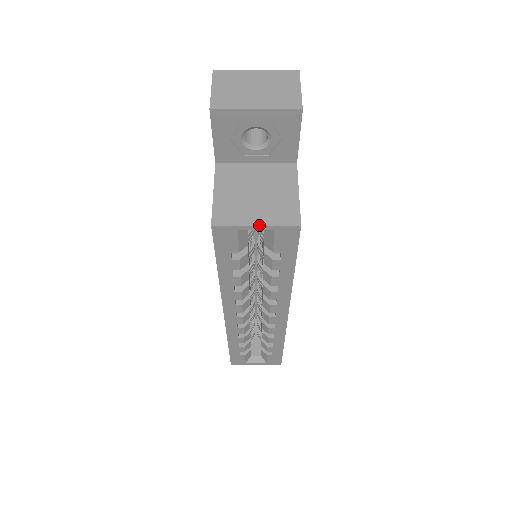
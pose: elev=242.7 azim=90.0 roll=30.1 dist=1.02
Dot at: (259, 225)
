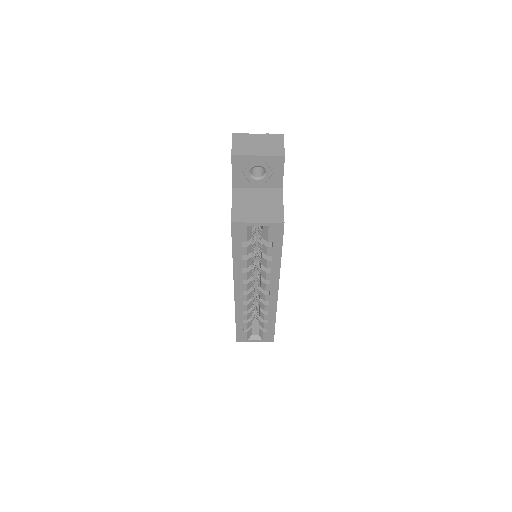
Dot at: (259, 222)
